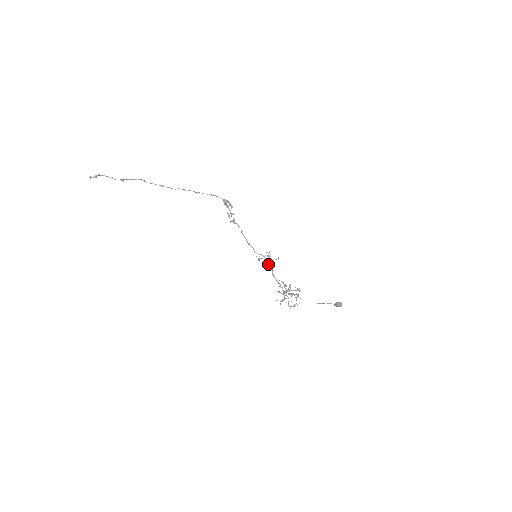
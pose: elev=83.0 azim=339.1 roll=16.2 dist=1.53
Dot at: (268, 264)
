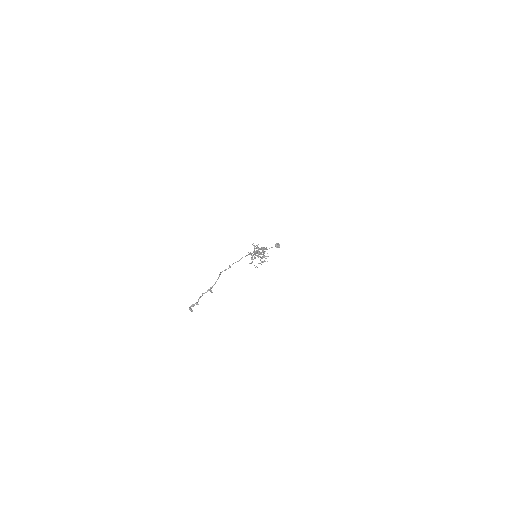
Dot at: occluded
